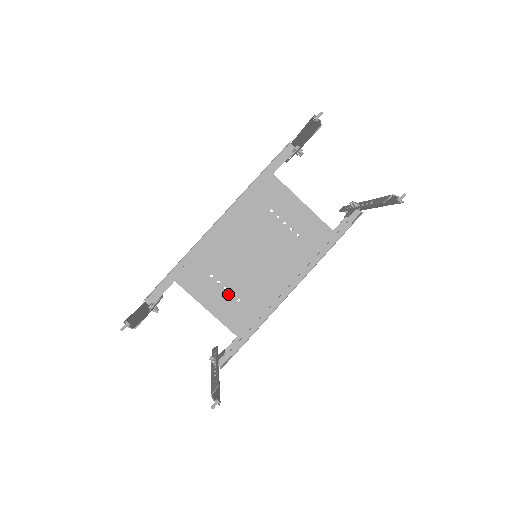
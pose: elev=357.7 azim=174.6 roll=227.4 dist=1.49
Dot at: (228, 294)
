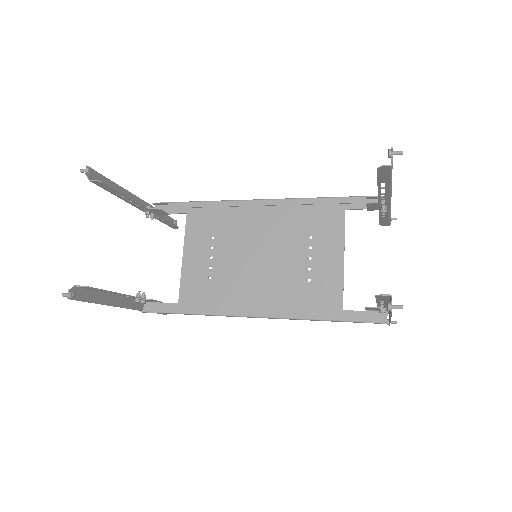
Dot at: (208, 264)
